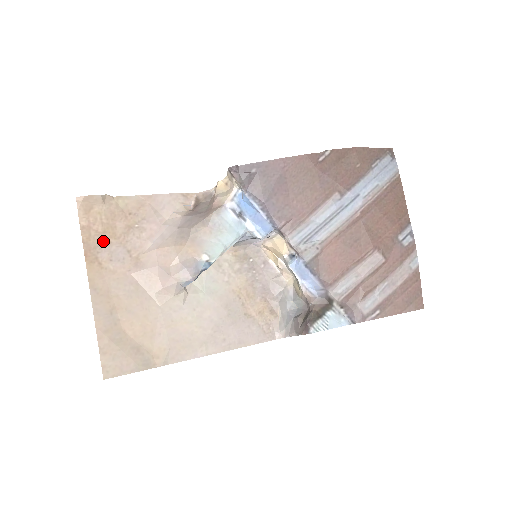
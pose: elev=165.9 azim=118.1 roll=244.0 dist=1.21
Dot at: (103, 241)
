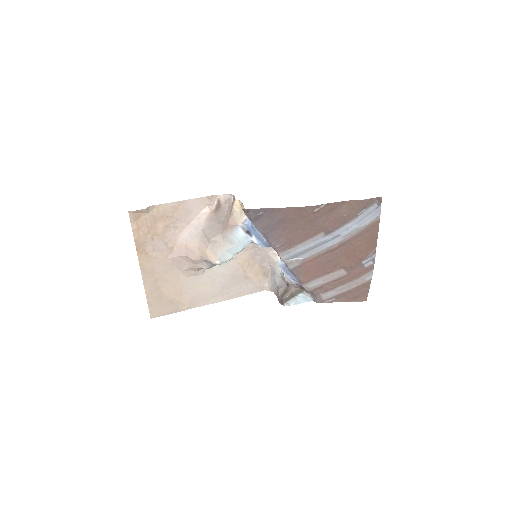
Dot at: (148, 238)
